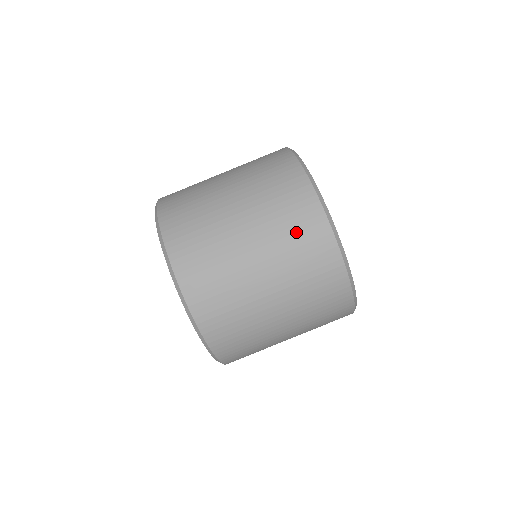
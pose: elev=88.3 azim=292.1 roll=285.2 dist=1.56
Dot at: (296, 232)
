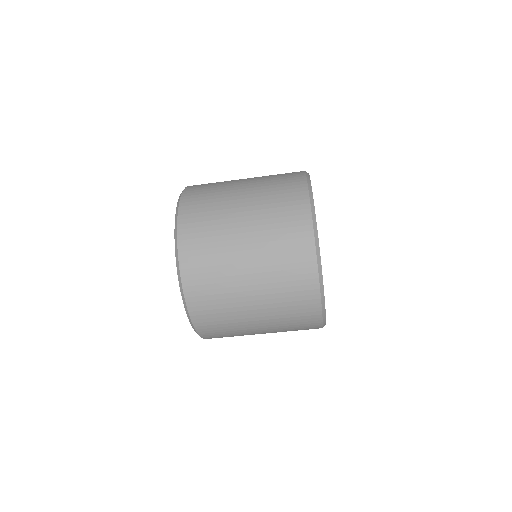
Dot at: occluded
